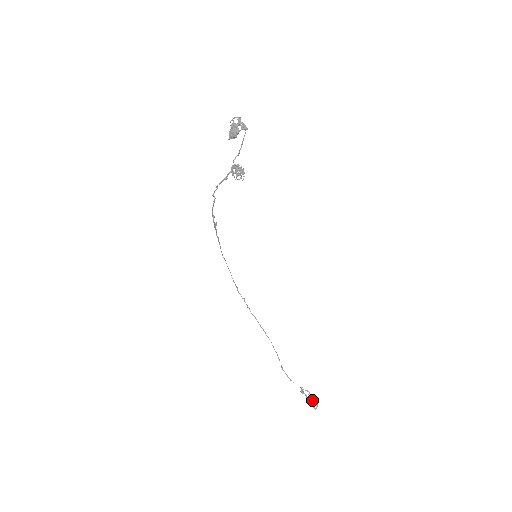
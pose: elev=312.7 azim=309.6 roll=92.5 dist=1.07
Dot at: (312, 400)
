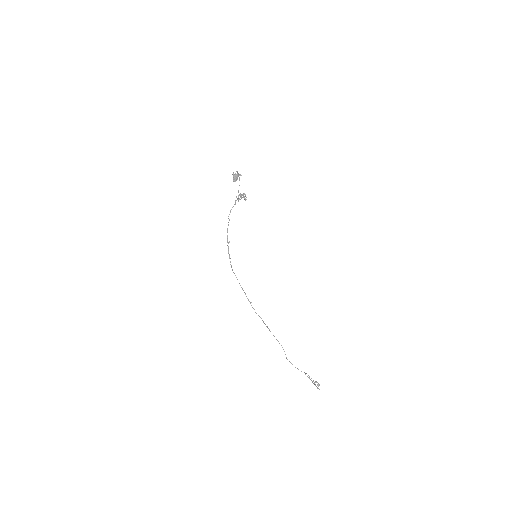
Dot at: (315, 382)
